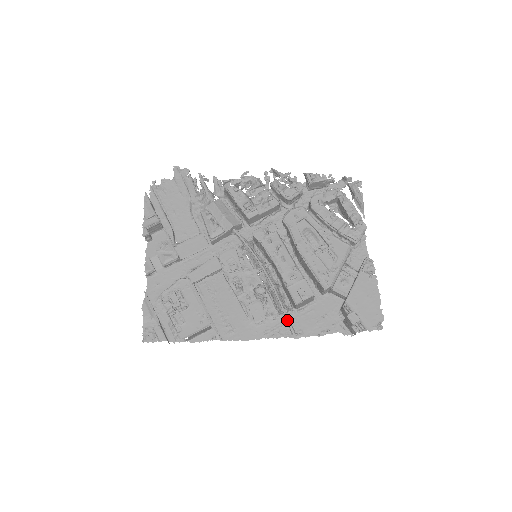
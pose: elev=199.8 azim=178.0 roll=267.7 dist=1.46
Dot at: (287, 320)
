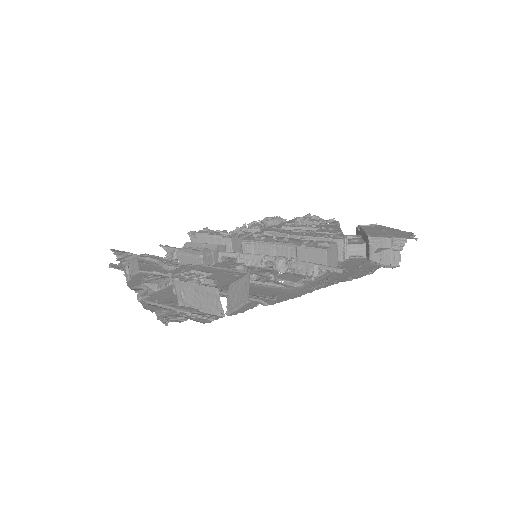
Dot at: (327, 266)
